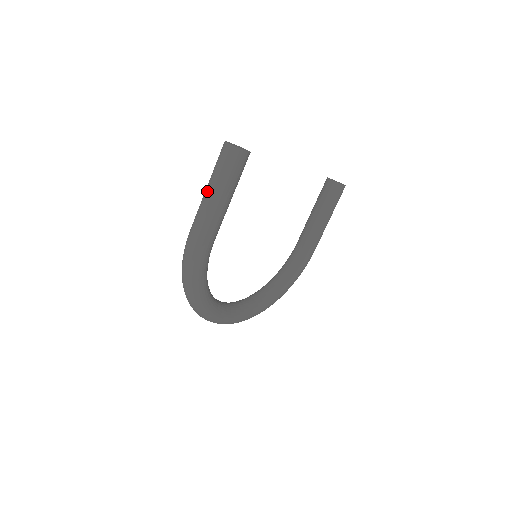
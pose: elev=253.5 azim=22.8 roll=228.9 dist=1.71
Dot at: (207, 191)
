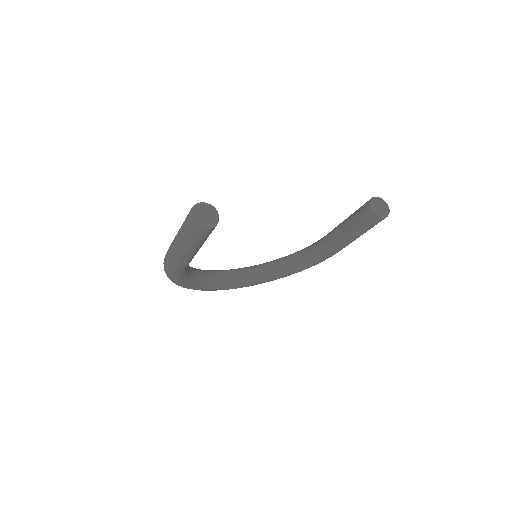
Dot at: (176, 237)
